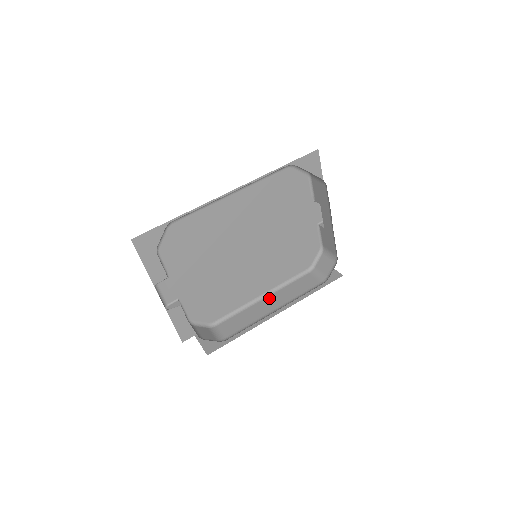
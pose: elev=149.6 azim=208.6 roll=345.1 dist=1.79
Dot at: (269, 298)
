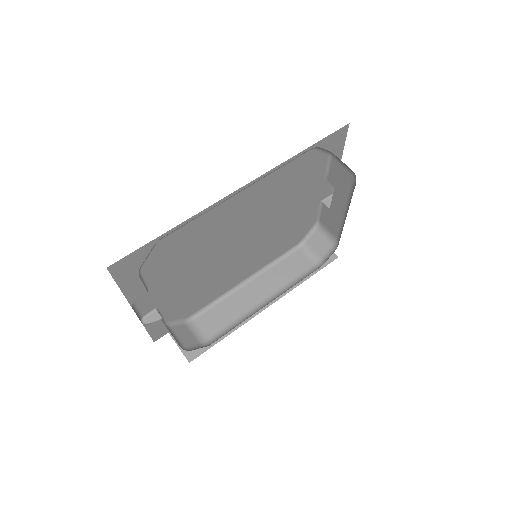
Dot at: (254, 283)
